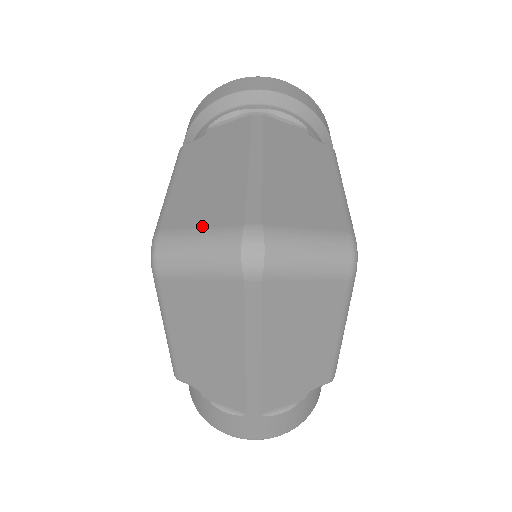
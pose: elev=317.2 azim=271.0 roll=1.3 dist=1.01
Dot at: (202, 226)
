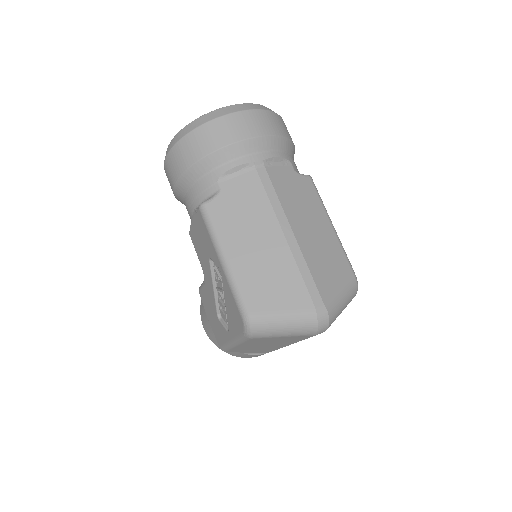
Dot at: (283, 310)
